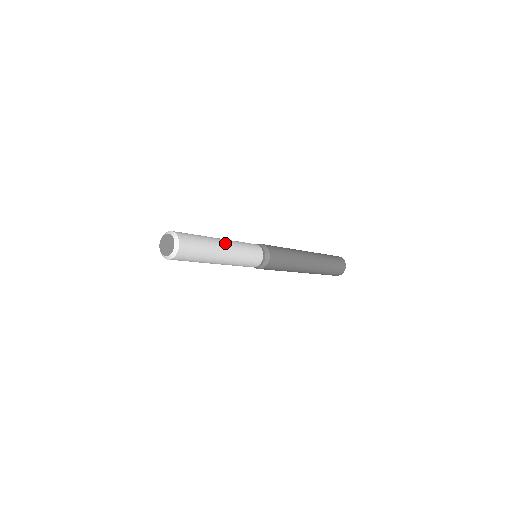
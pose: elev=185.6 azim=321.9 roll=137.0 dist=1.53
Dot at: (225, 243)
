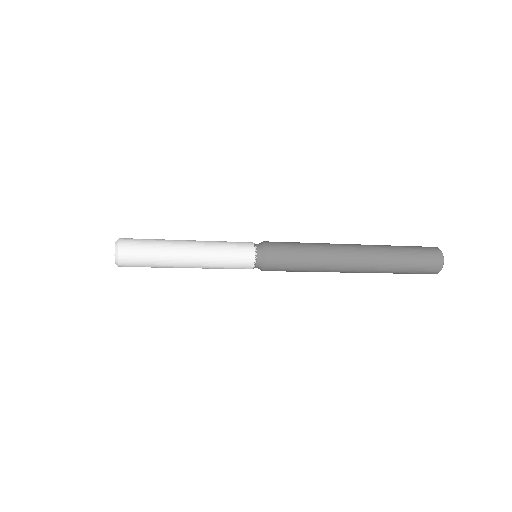
Dot at: (190, 255)
